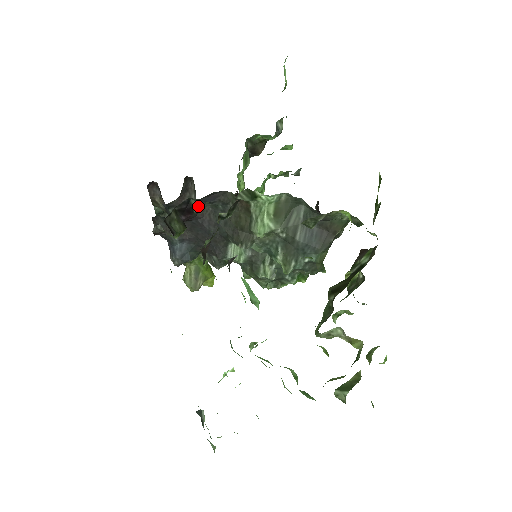
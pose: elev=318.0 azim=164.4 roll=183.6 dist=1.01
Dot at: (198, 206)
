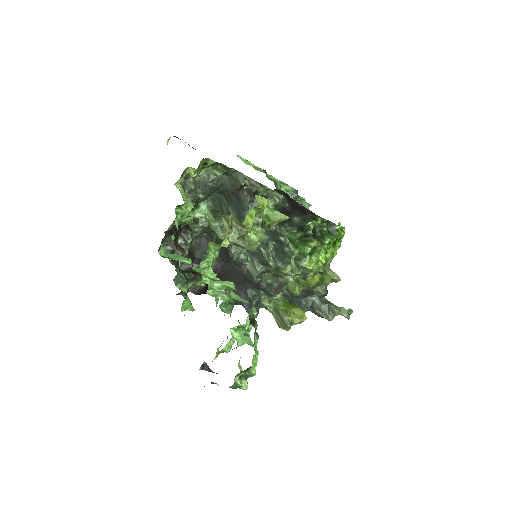
Dot at: occluded
